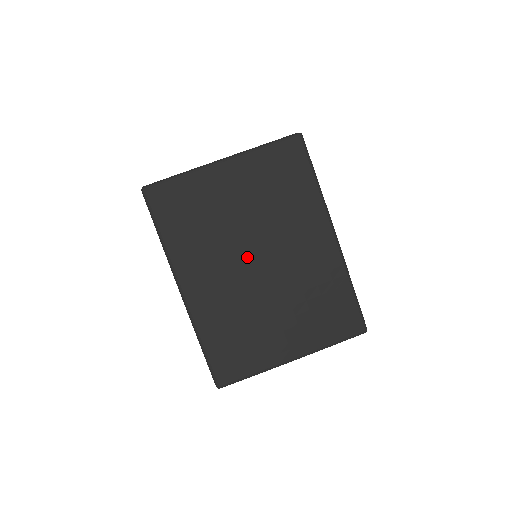
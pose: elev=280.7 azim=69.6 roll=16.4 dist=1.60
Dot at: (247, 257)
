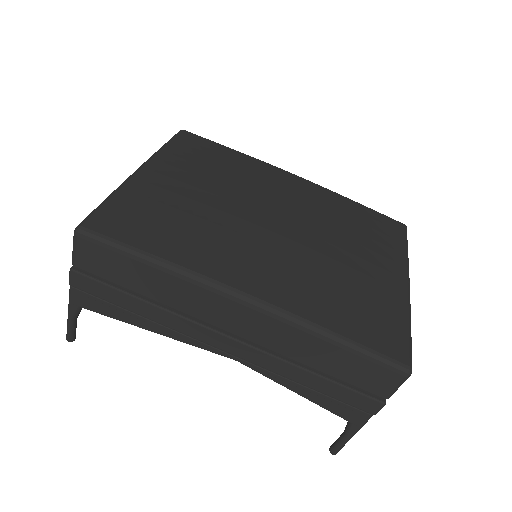
Dot at: (261, 221)
